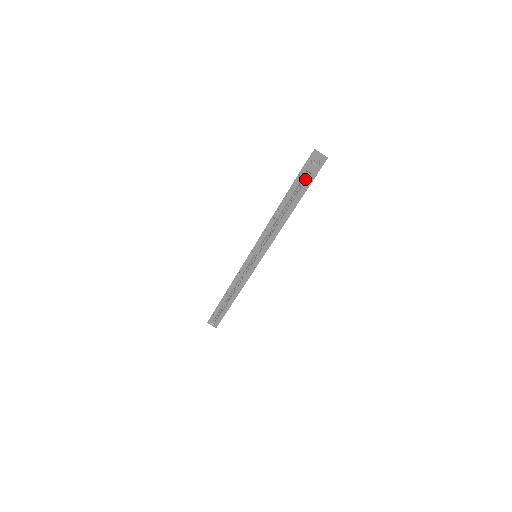
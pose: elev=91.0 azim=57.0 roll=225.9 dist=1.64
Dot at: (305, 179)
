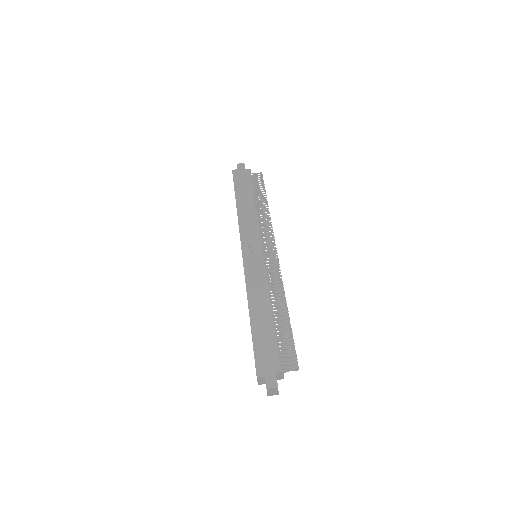
Dot at: occluded
